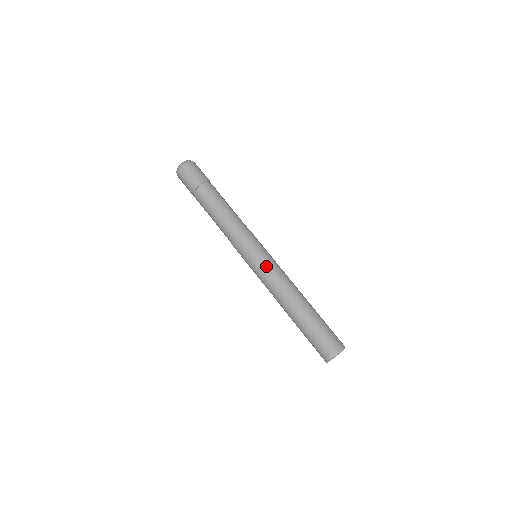
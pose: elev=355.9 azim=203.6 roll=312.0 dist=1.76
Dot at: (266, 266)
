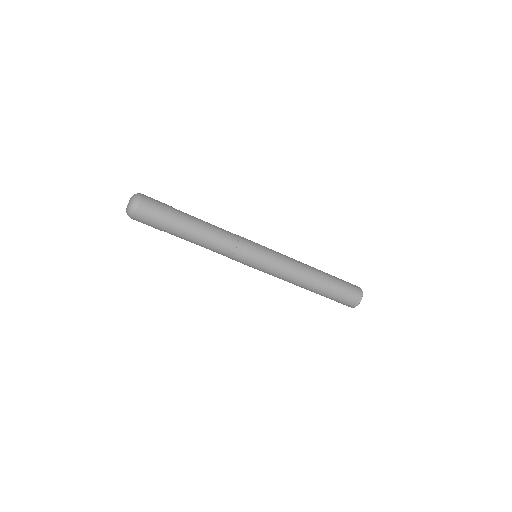
Dot at: (276, 252)
